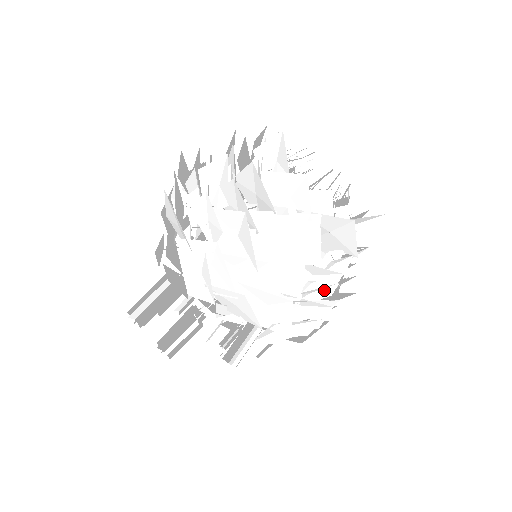
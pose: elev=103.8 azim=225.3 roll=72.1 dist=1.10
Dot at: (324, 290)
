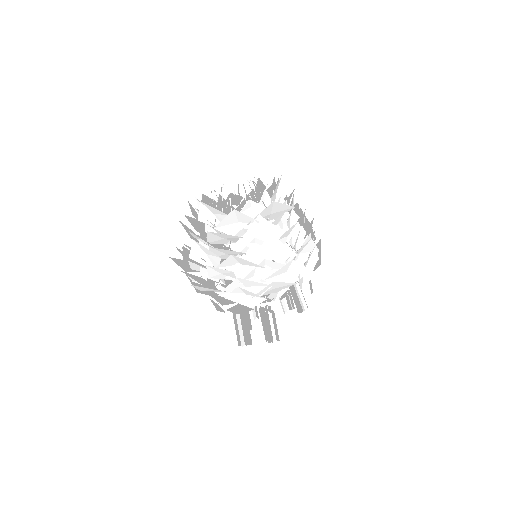
Dot at: (300, 235)
